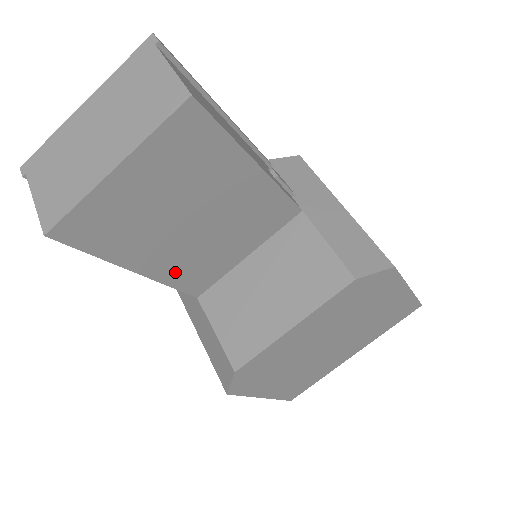
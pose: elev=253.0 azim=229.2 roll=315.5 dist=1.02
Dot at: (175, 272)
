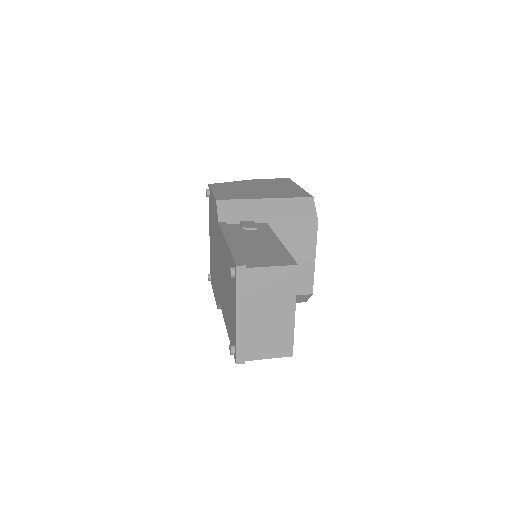
Dot at: occluded
